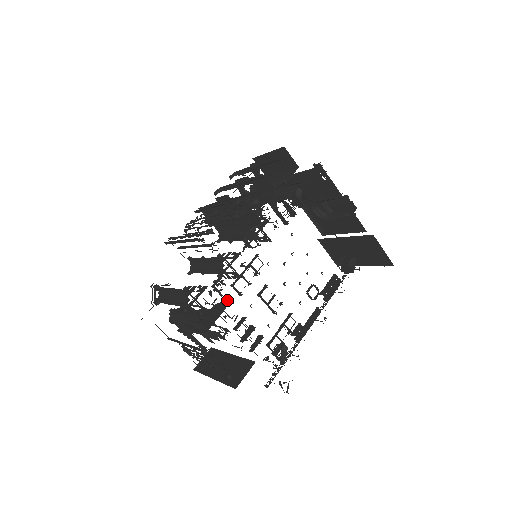
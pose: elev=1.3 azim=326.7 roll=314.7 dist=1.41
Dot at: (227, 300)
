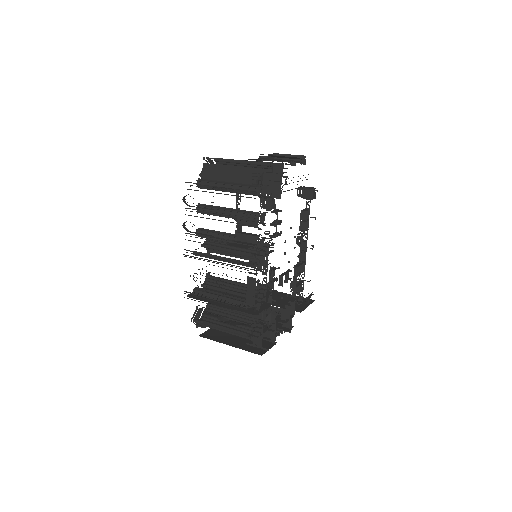
Dot at: (271, 314)
